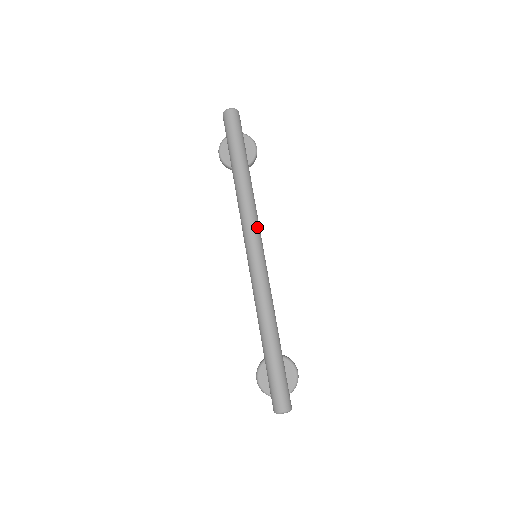
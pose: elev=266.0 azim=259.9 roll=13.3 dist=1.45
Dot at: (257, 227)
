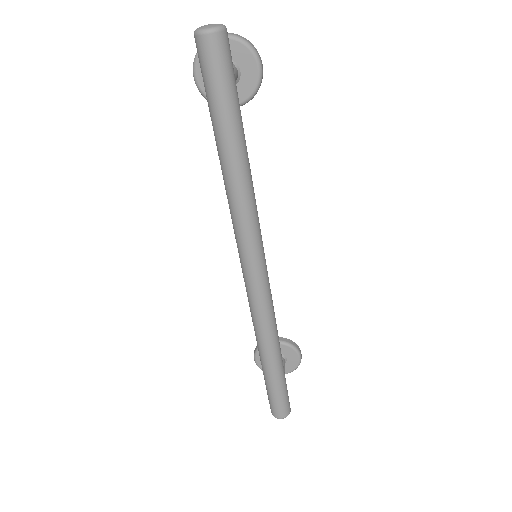
Dot at: (258, 243)
